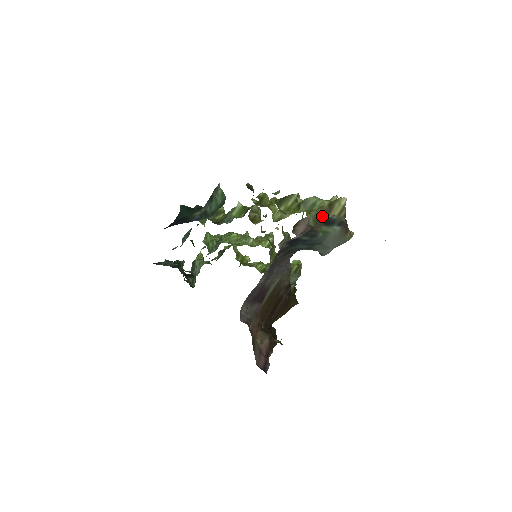
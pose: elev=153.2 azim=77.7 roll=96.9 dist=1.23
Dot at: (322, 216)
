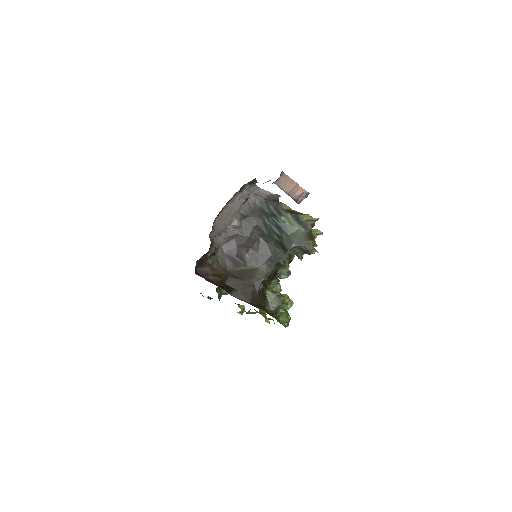
Dot at: (294, 212)
